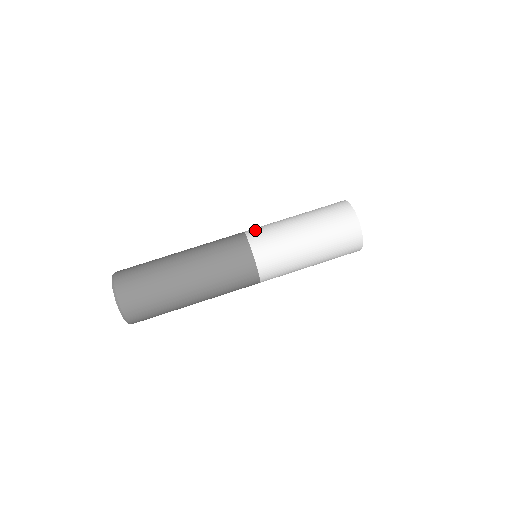
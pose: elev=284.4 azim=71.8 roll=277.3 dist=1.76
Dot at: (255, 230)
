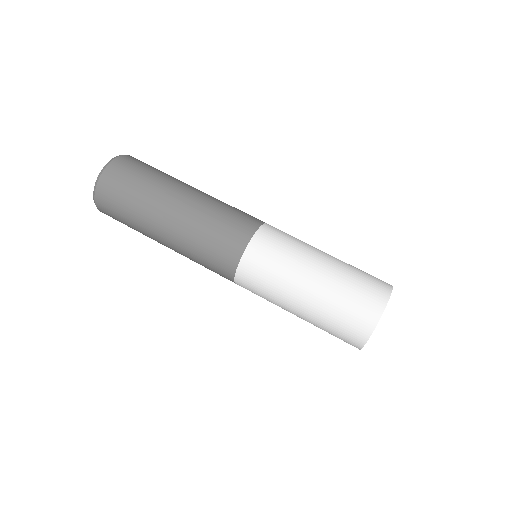
Dot at: occluded
